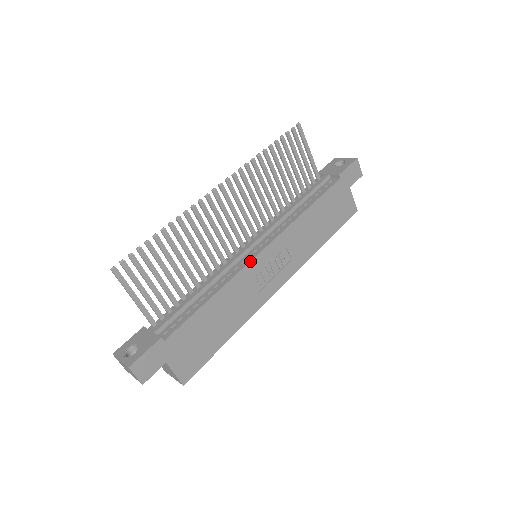
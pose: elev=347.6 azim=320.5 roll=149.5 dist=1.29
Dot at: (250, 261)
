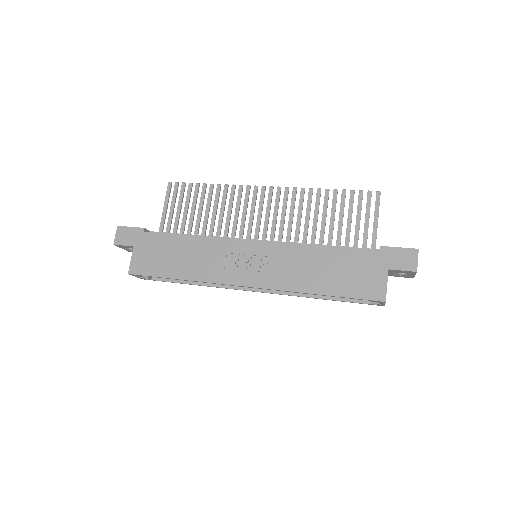
Dot at: (236, 239)
